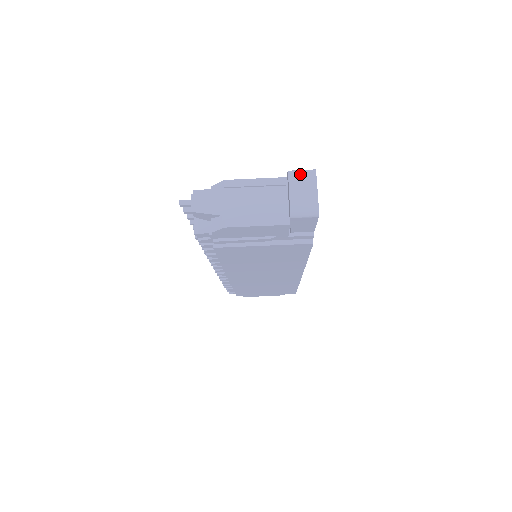
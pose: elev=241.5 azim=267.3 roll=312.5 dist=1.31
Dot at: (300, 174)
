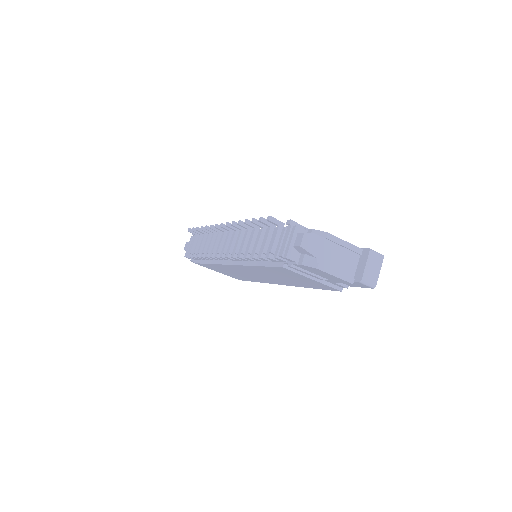
Dot at: (376, 255)
